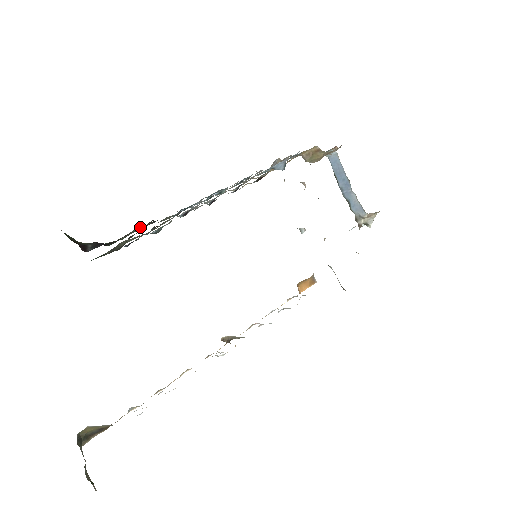
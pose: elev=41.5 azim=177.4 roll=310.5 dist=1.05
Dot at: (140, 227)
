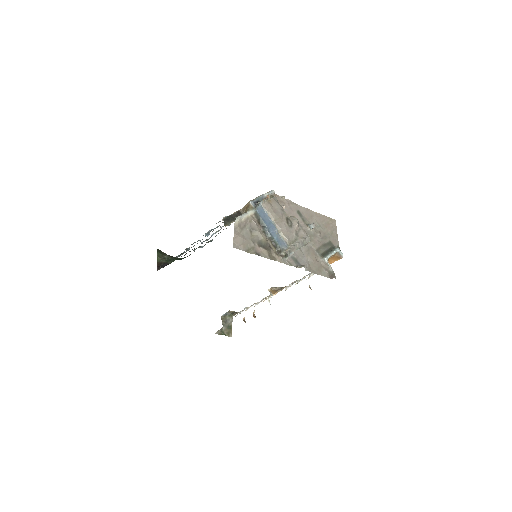
Dot at: (170, 261)
